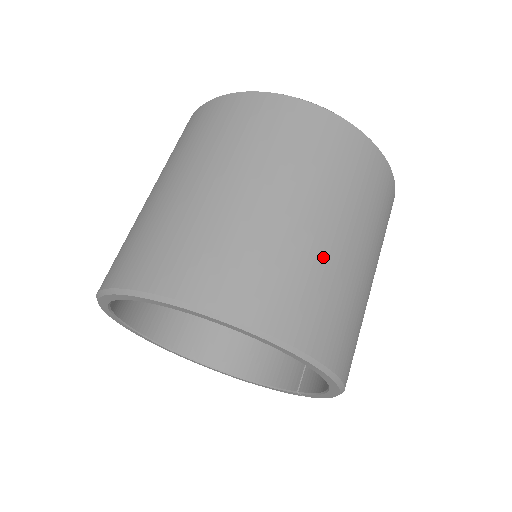
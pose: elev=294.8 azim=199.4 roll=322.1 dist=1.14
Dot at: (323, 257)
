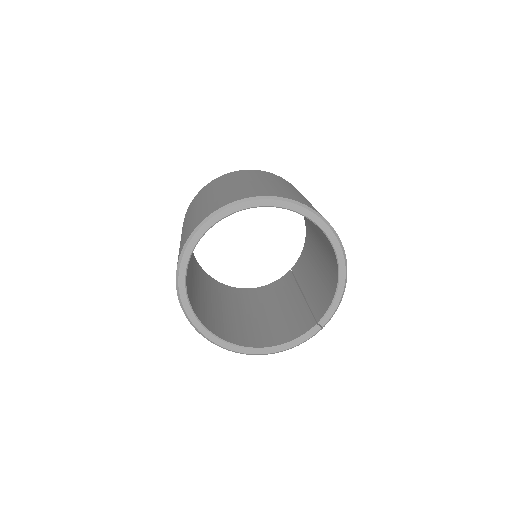
Dot at: (306, 200)
